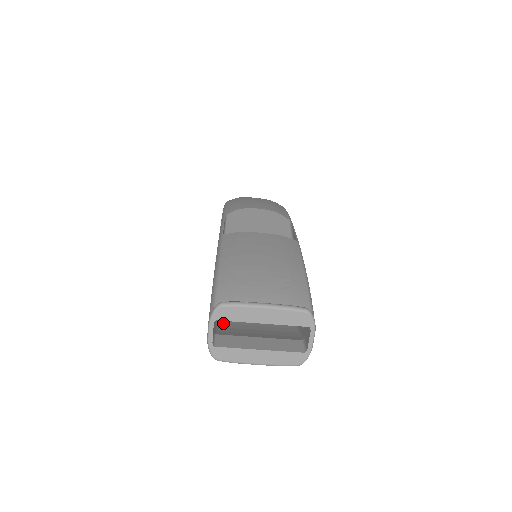
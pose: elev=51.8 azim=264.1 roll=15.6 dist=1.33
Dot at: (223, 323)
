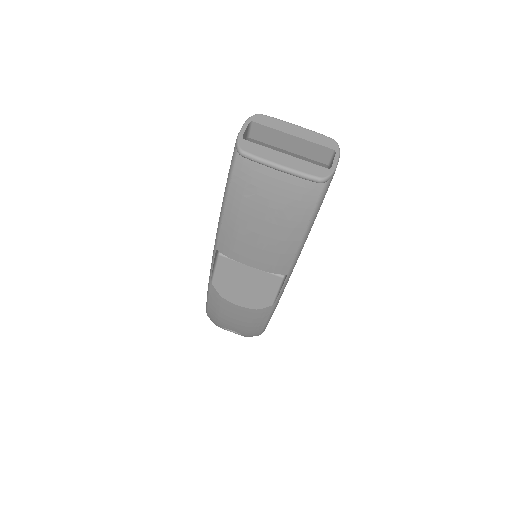
Dot at: occluded
